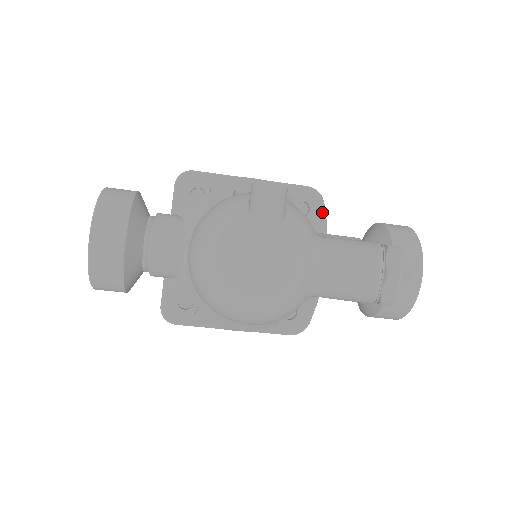
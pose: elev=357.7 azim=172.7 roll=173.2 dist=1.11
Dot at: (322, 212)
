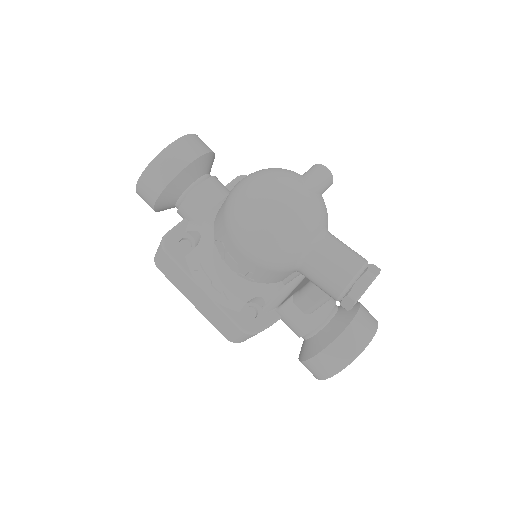
Dot at: occluded
